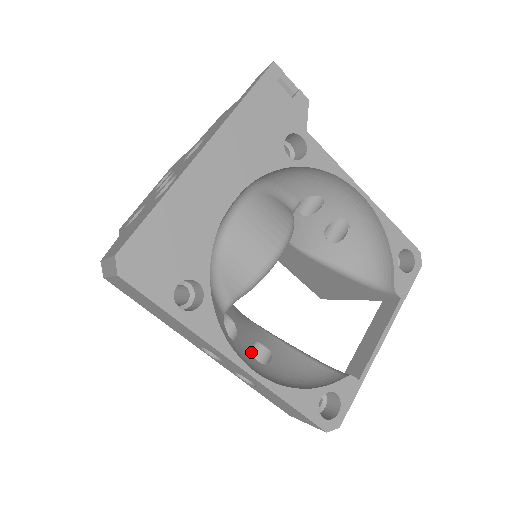
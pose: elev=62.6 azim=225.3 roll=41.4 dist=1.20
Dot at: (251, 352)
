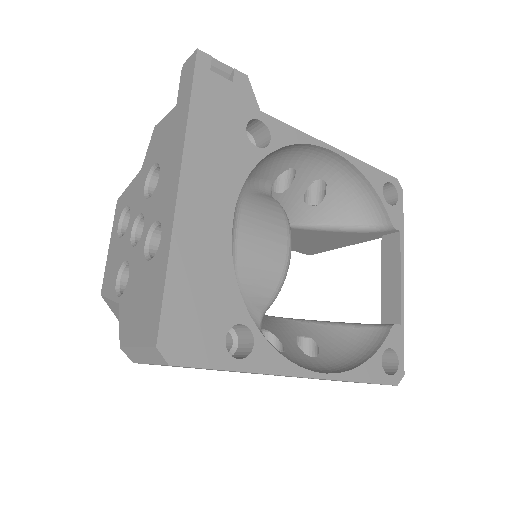
Dot at: (301, 352)
